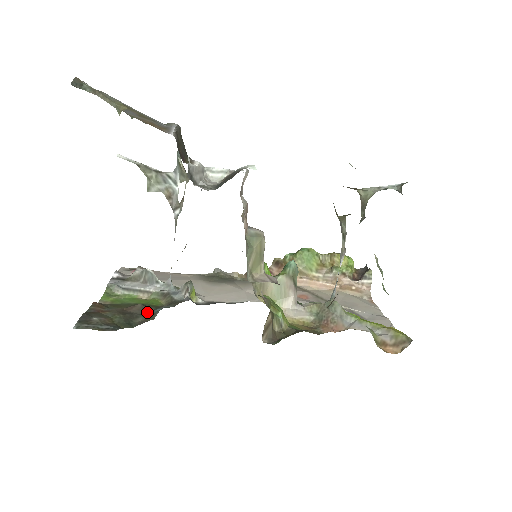
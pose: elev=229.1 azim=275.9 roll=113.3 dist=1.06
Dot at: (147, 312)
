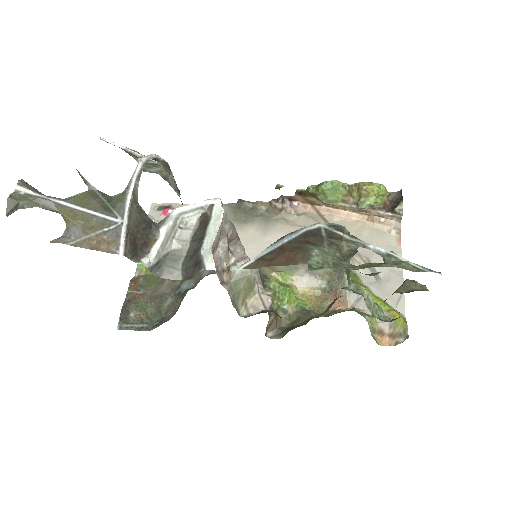
Dot at: (174, 289)
